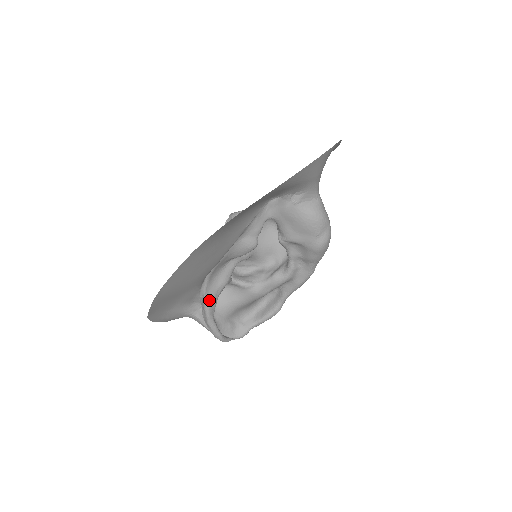
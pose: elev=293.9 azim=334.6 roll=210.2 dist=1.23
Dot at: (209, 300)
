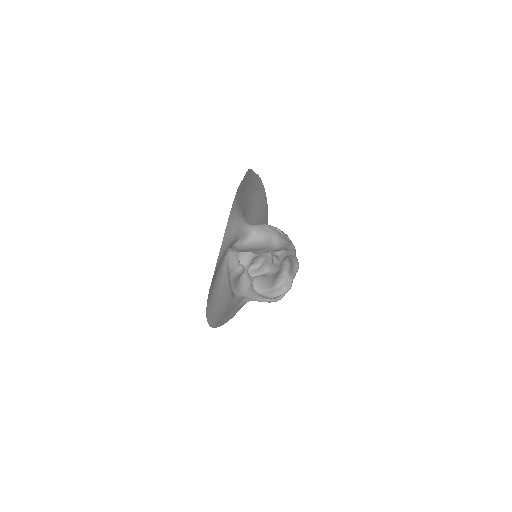
Dot at: (249, 296)
